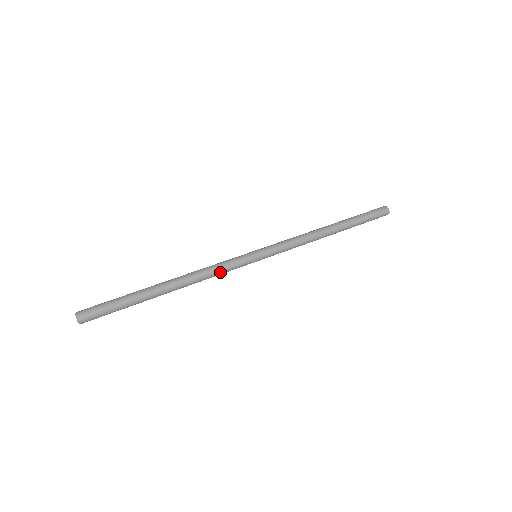
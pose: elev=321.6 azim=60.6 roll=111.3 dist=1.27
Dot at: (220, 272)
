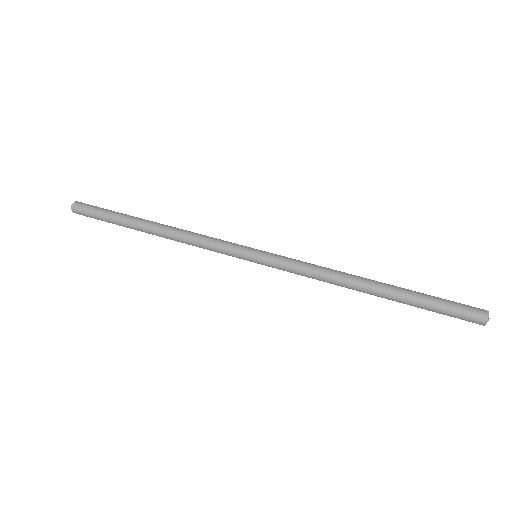
Dot at: (205, 244)
